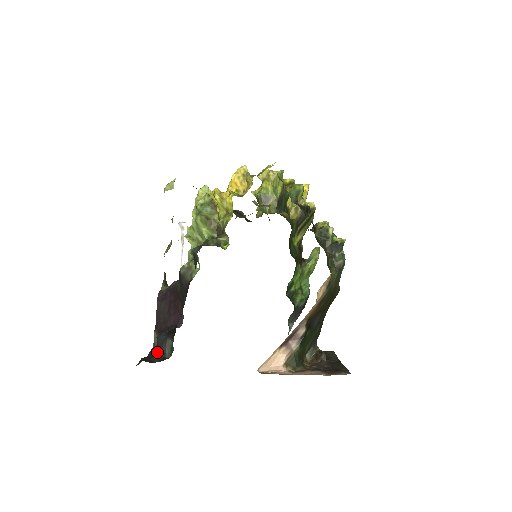
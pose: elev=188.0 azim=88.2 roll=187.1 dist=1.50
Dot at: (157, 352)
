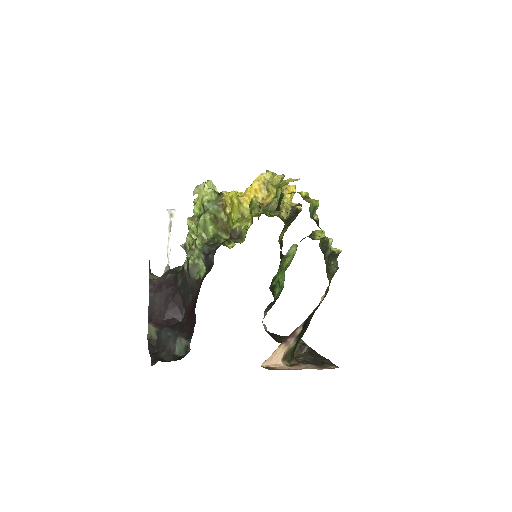
Dot at: (162, 348)
